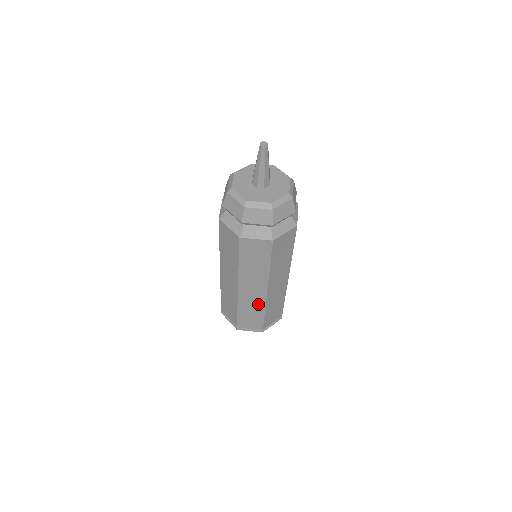
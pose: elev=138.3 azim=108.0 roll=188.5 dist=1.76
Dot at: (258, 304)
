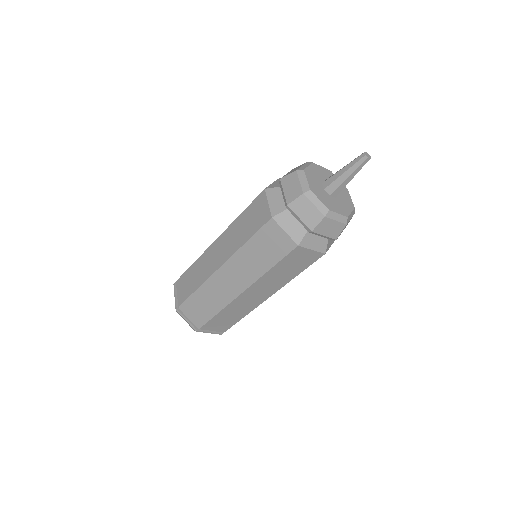
Dot at: (246, 309)
